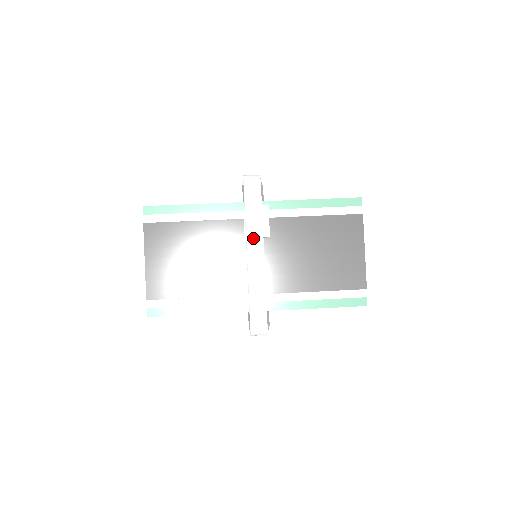
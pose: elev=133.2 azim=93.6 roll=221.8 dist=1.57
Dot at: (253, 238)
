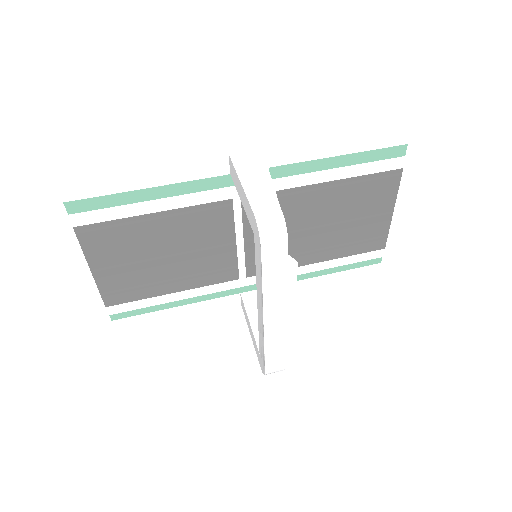
Dot at: (272, 303)
